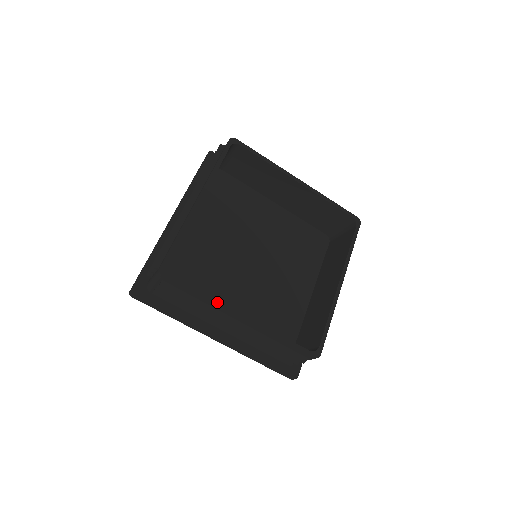
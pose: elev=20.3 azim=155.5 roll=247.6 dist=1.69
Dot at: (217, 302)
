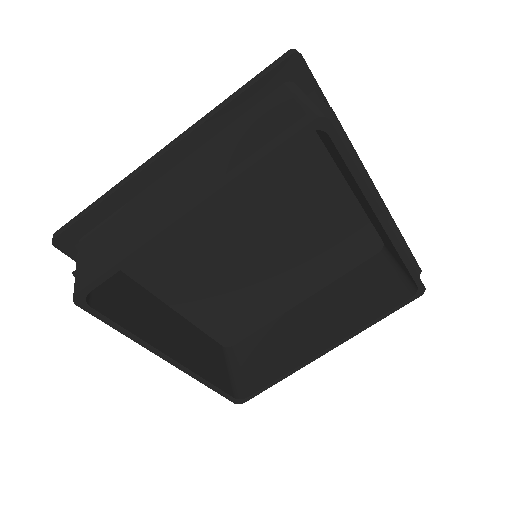
Dot at: (144, 343)
